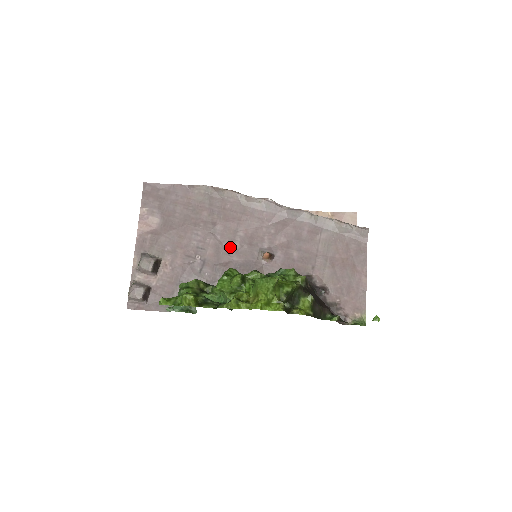
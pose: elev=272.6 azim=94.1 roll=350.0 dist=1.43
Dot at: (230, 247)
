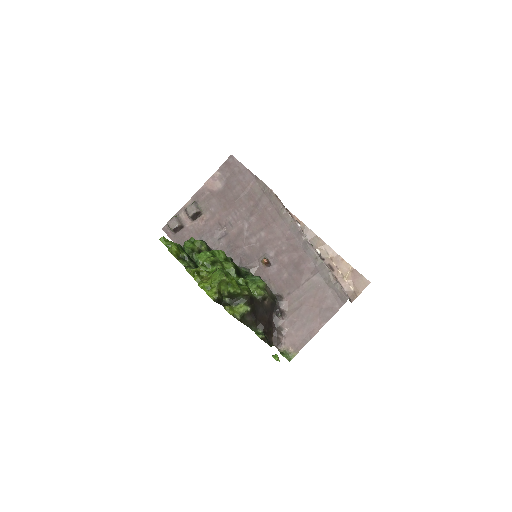
Dot at: (249, 238)
